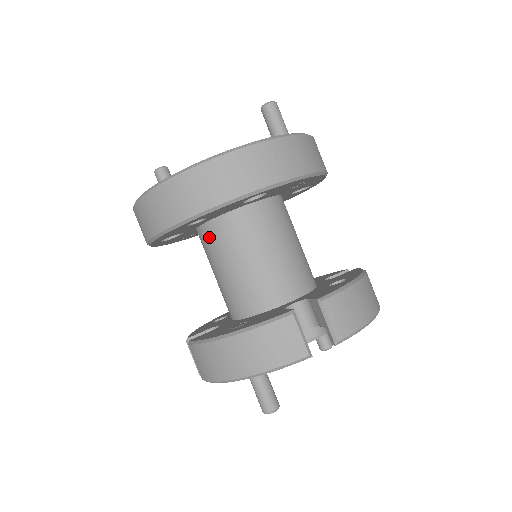
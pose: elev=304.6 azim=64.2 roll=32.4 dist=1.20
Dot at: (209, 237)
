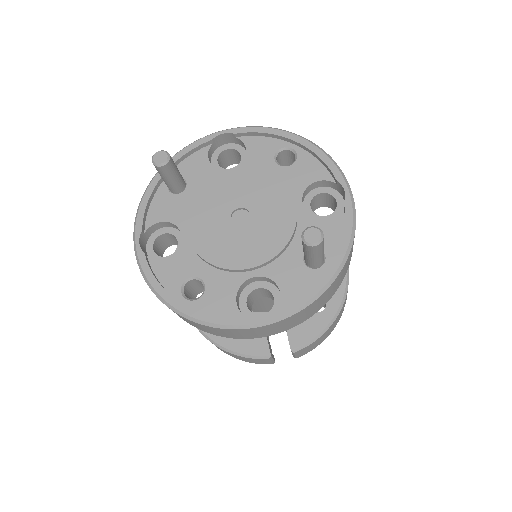
Dot at: occluded
